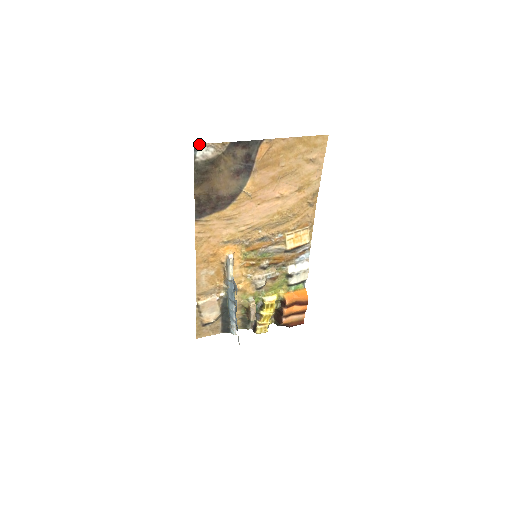
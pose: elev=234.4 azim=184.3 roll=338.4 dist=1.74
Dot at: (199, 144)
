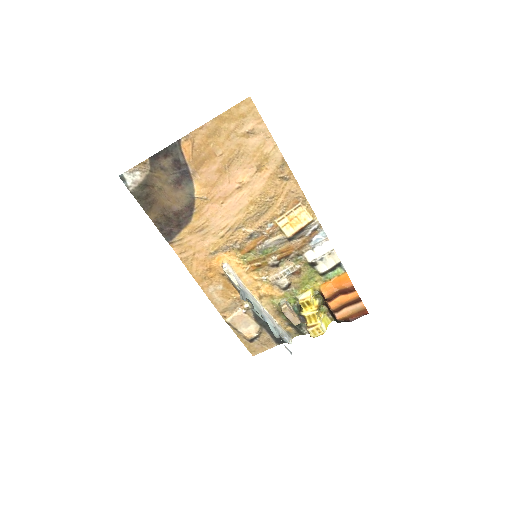
Dot at: (123, 174)
